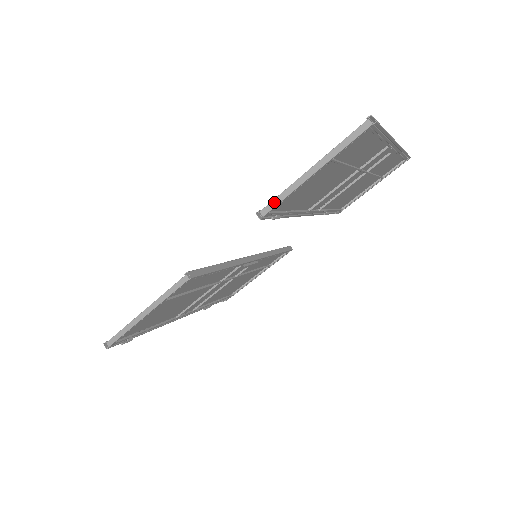
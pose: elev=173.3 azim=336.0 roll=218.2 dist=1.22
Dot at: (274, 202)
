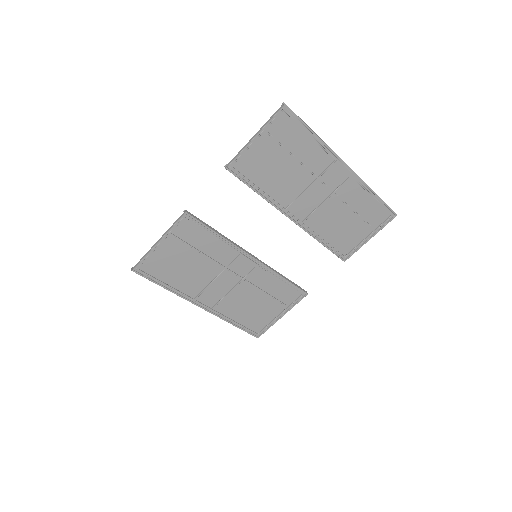
Dot at: (234, 158)
